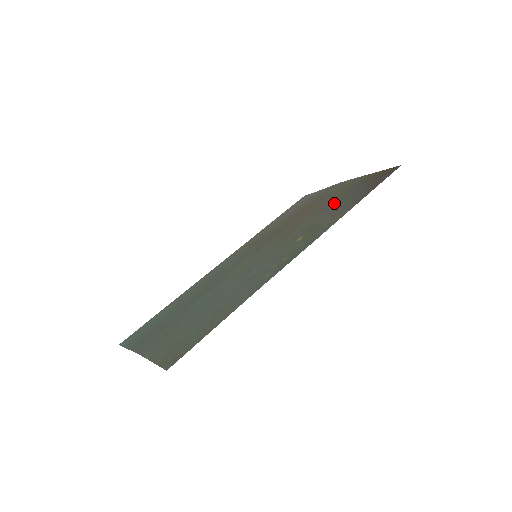
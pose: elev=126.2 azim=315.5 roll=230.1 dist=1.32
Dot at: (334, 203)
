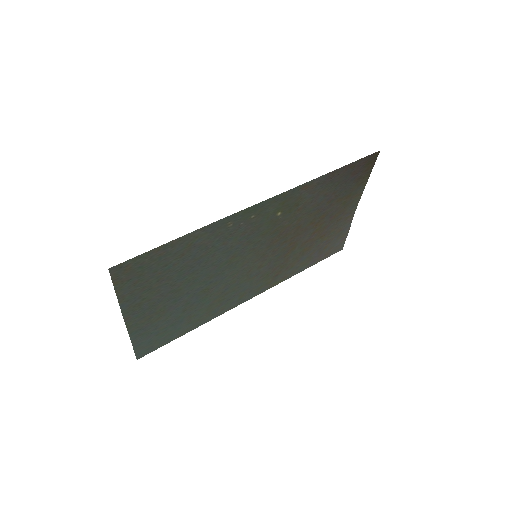
Dot at: (326, 200)
